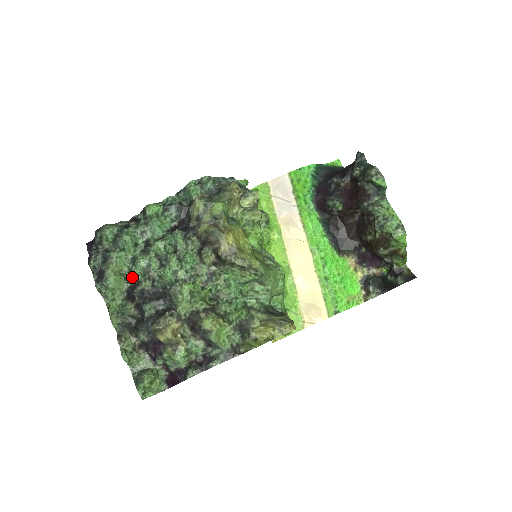
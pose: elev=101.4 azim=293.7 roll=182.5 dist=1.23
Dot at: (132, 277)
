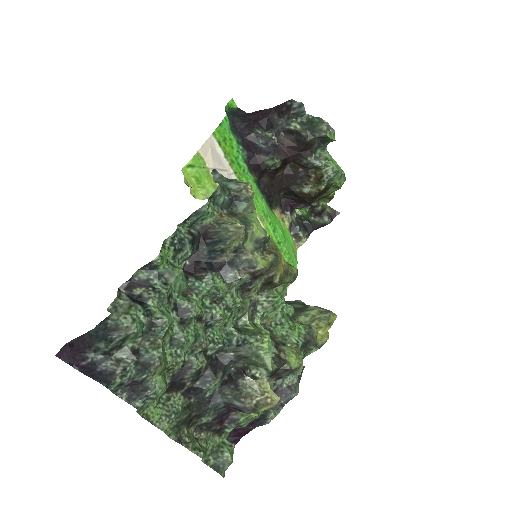
Dot at: (180, 363)
